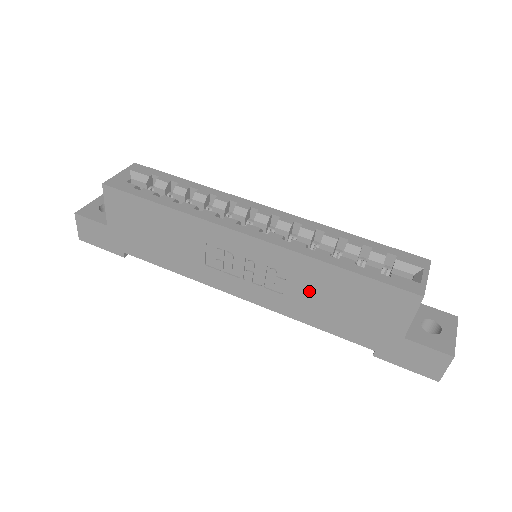
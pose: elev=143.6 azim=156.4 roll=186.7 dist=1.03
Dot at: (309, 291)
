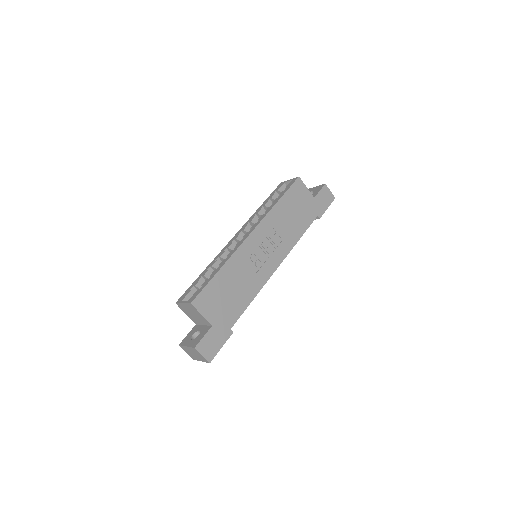
Dot at: (284, 224)
